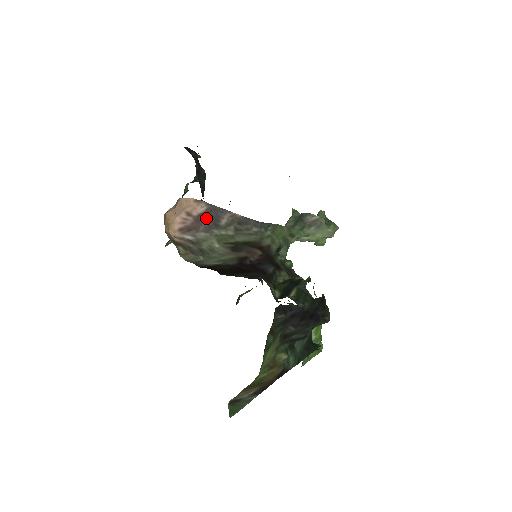
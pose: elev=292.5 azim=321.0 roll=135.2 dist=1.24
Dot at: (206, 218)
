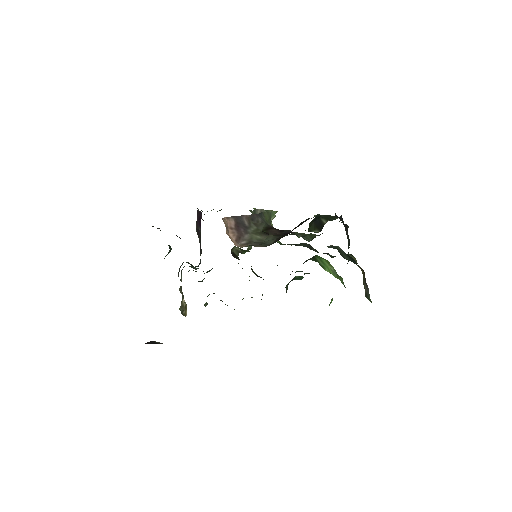
Dot at: (239, 226)
